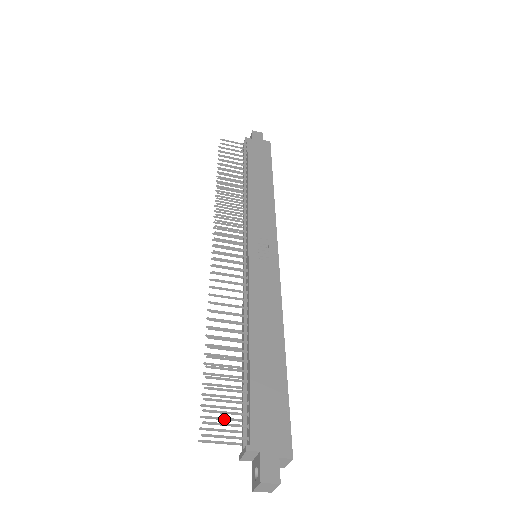
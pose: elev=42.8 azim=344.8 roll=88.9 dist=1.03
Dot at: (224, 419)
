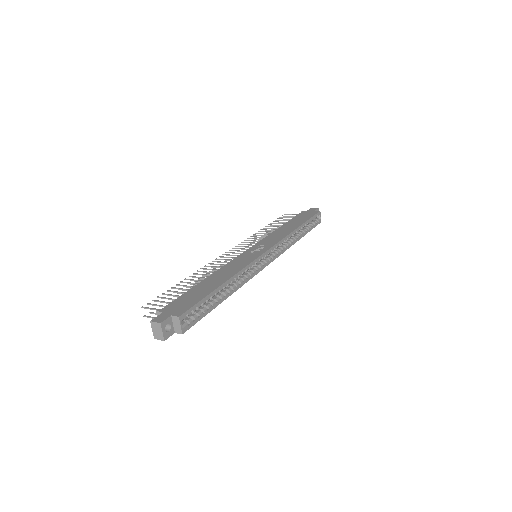
Dot at: occluded
